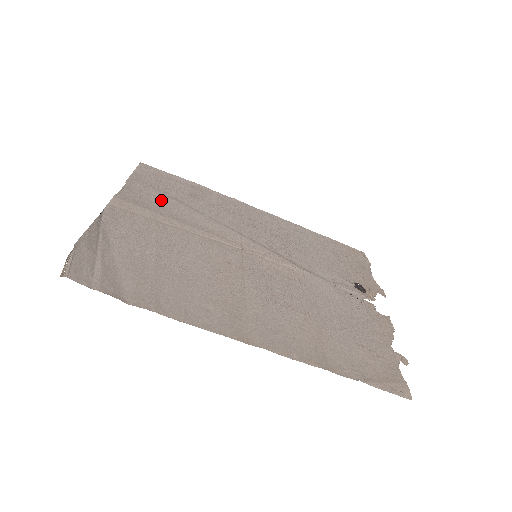
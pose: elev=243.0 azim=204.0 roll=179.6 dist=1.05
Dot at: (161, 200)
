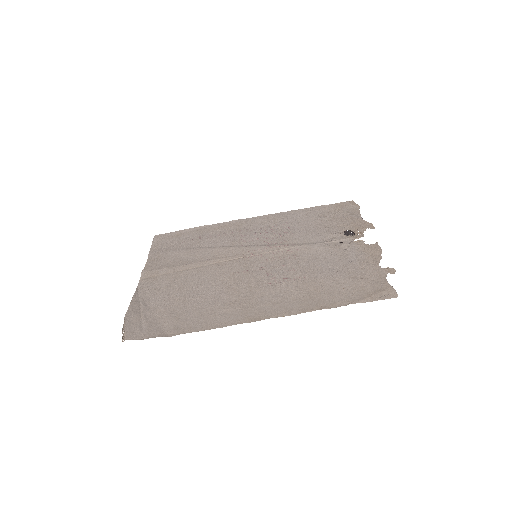
Dot at: (176, 255)
